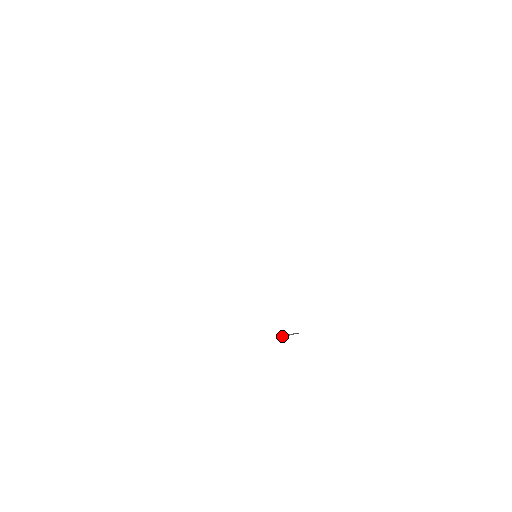
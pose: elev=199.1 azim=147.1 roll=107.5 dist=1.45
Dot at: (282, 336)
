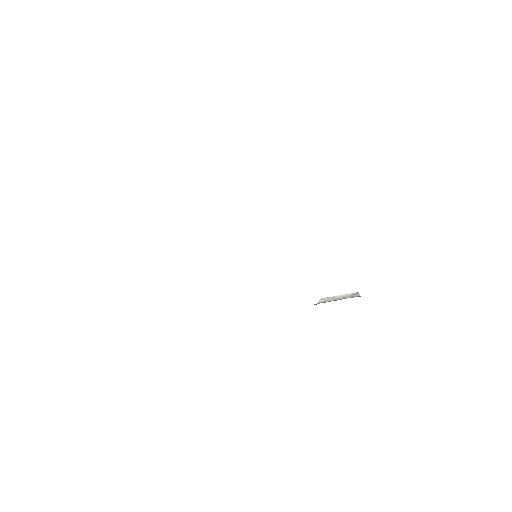
Dot at: (332, 298)
